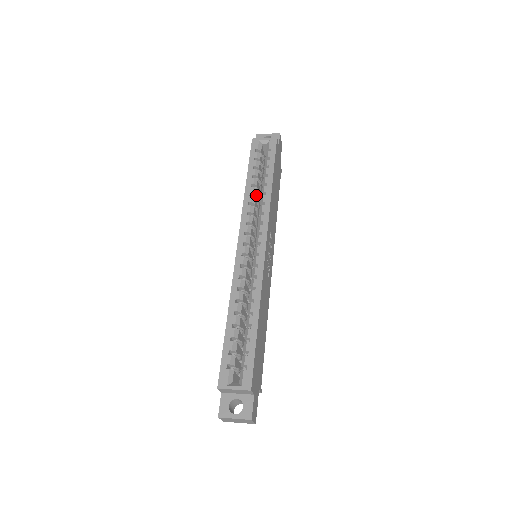
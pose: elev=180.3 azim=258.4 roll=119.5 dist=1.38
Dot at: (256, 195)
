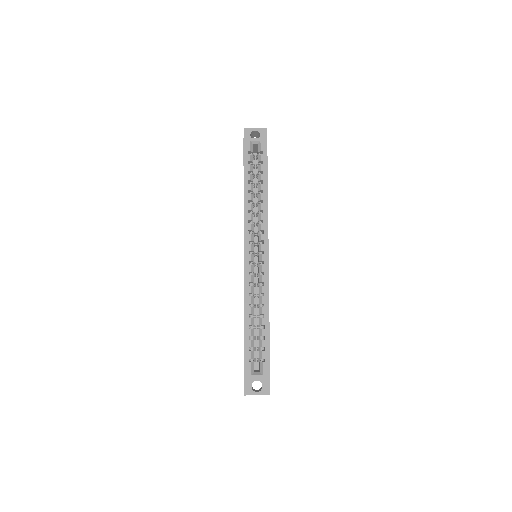
Dot at: occluded
